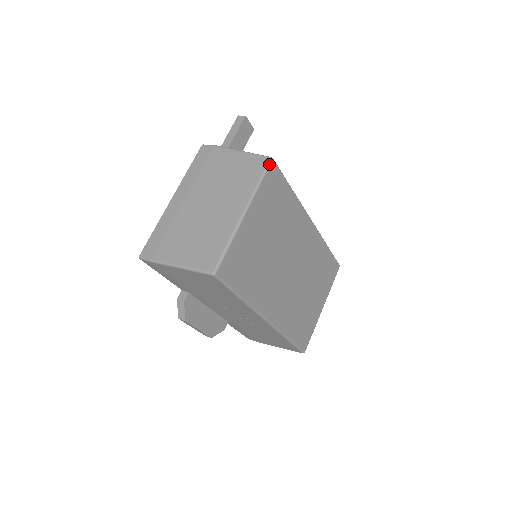
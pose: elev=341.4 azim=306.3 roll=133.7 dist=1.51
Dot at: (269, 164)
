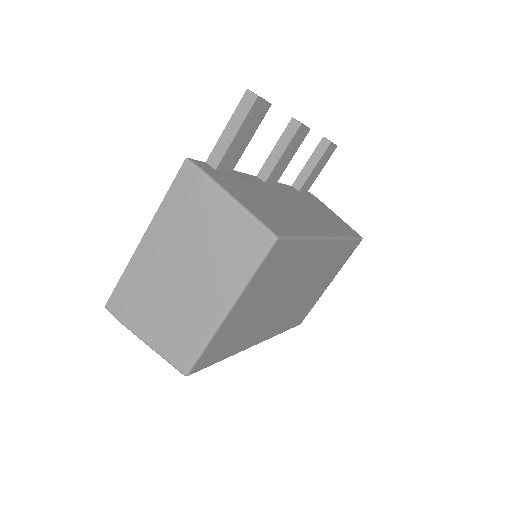
Dot at: (271, 247)
